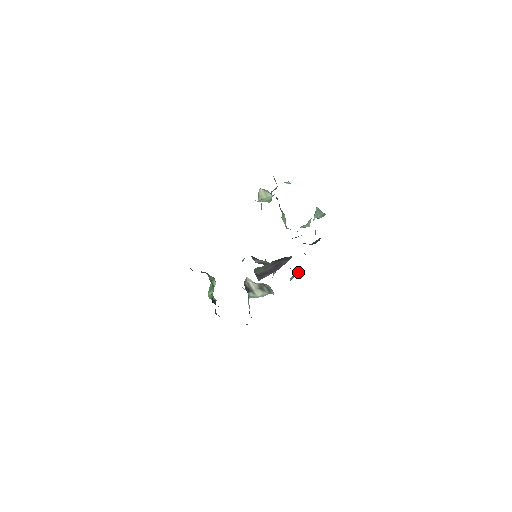
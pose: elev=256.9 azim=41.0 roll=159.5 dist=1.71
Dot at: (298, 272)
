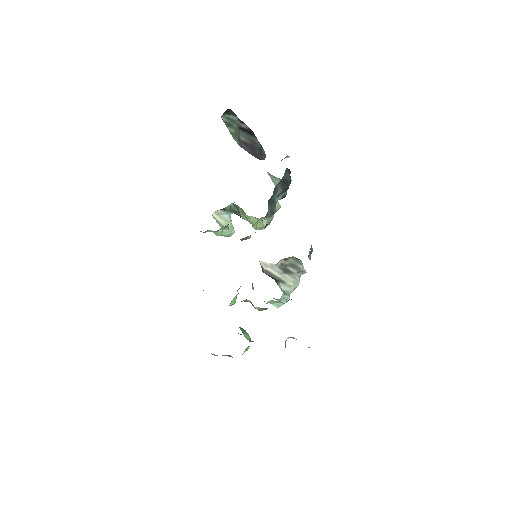
Dot at: occluded
